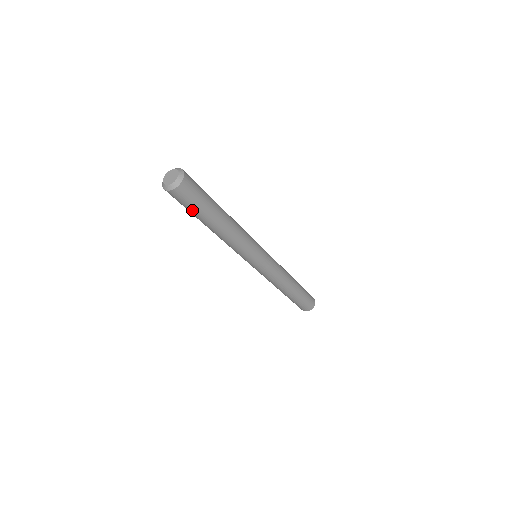
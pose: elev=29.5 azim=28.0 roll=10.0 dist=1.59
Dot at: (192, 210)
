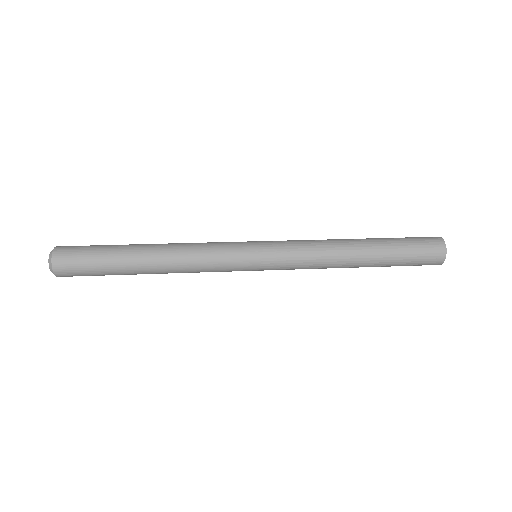
Dot at: occluded
